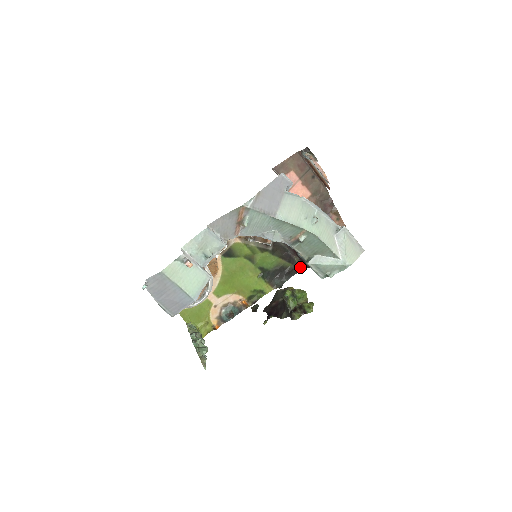
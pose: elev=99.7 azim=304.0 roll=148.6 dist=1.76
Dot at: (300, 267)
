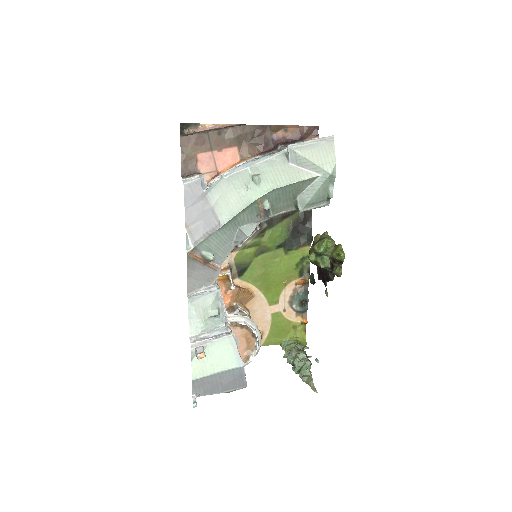
Dot at: occluded
